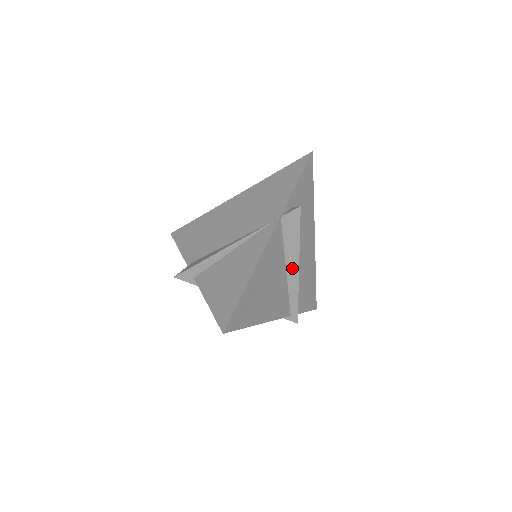
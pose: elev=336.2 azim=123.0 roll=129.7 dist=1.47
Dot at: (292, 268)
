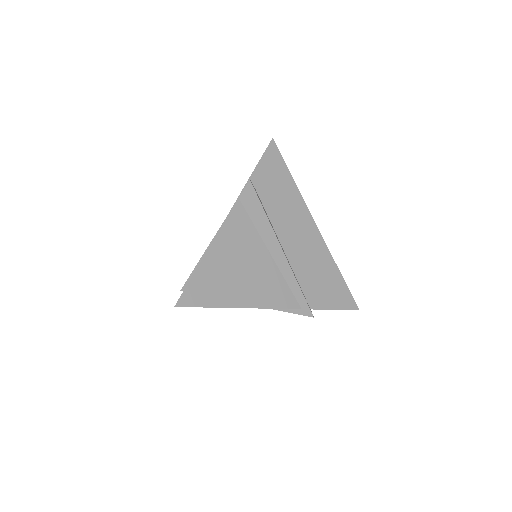
Dot at: (275, 250)
